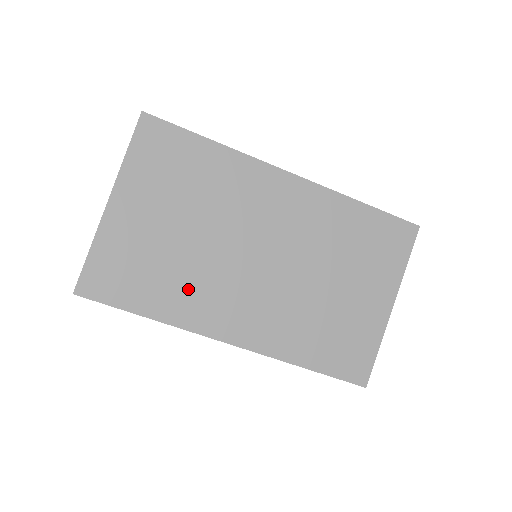
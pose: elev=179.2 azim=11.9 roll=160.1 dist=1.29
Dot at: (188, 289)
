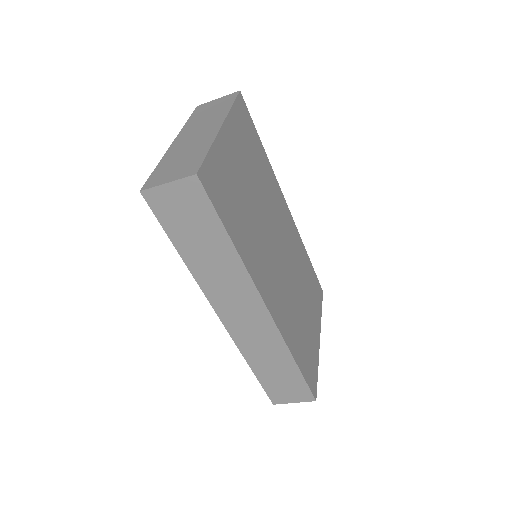
Dot at: (252, 241)
